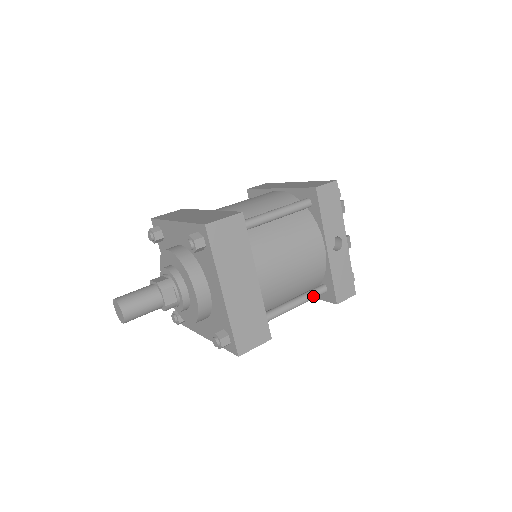
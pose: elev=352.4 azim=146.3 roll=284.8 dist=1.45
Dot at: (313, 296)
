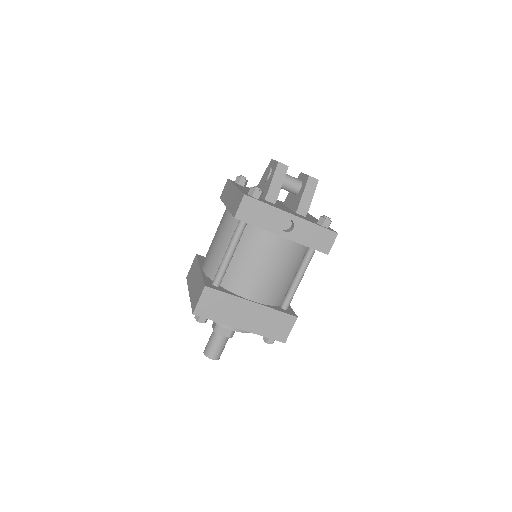
Dot at: (307, 263)
